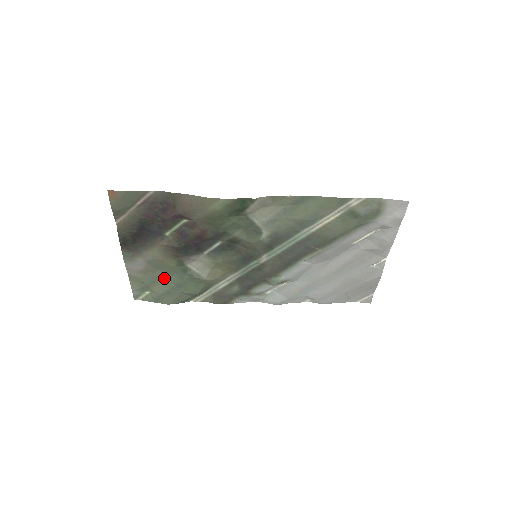
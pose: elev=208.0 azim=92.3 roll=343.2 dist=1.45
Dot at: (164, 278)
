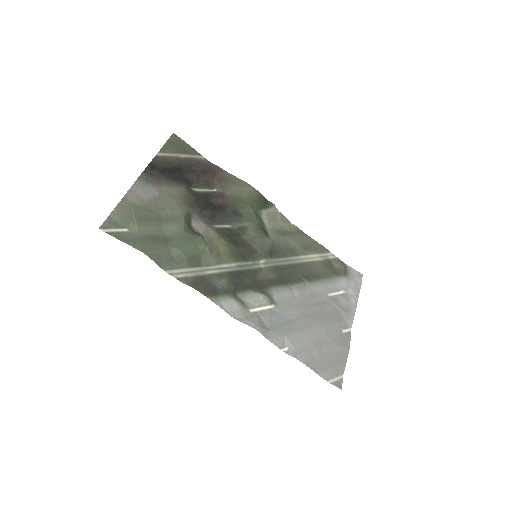
Dot at: (159, 223)
